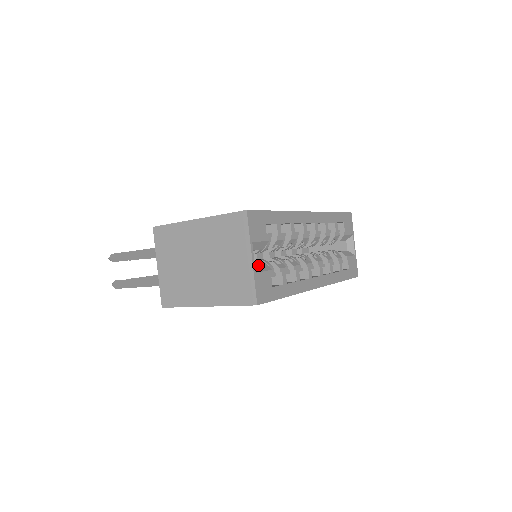
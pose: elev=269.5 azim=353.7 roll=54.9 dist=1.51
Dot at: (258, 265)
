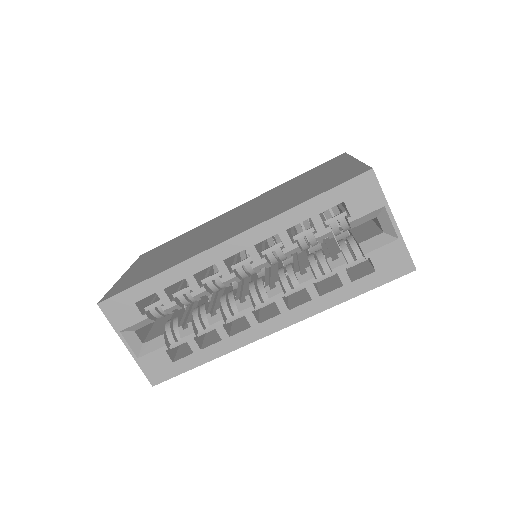
Dot at: (149, 342)
